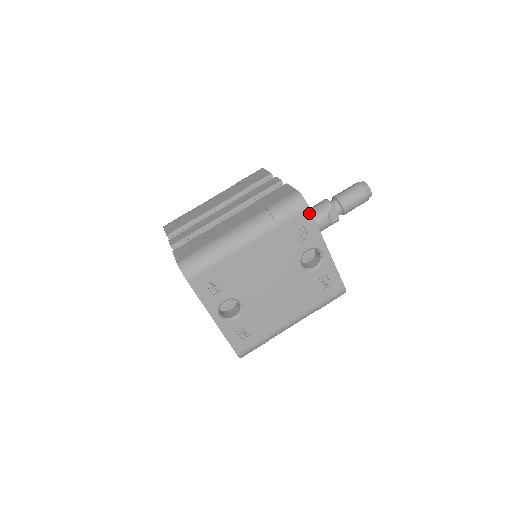
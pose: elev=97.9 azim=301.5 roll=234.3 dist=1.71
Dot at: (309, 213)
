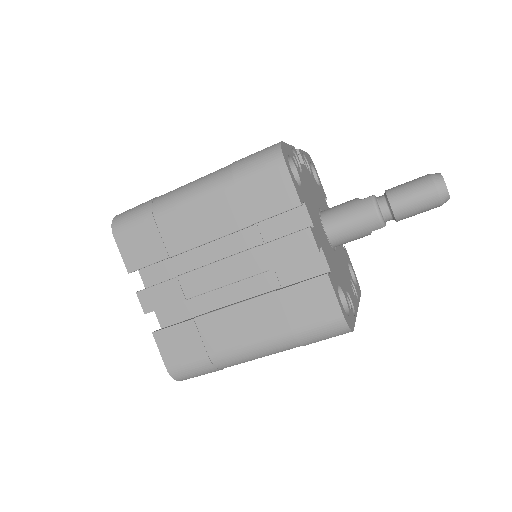
Dot at: occluded
